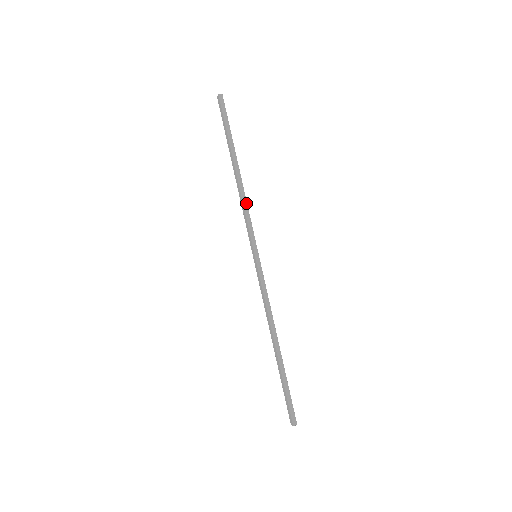
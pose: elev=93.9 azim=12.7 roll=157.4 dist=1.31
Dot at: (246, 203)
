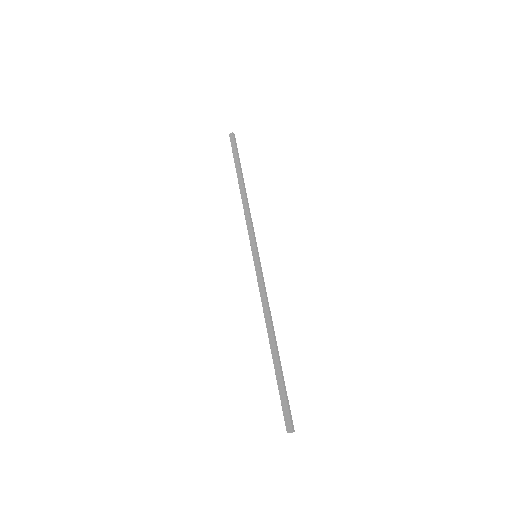
Dot at: occluded
